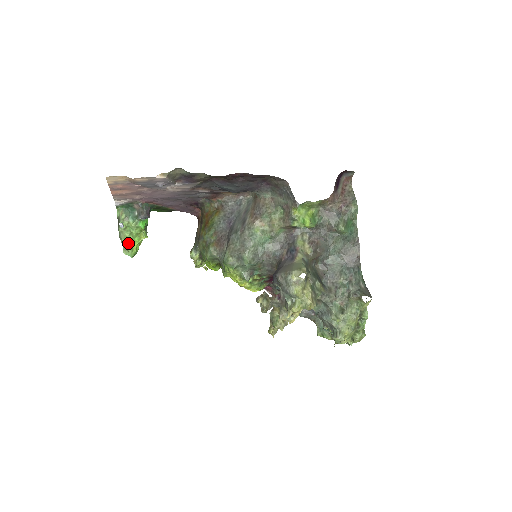
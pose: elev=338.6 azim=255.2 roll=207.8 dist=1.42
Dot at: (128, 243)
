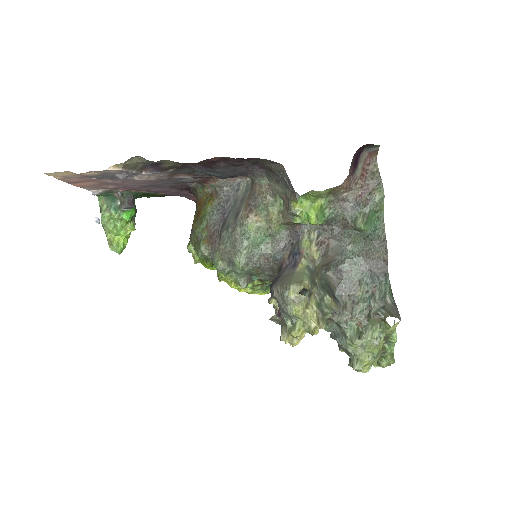
Dot at: (113, 238)
